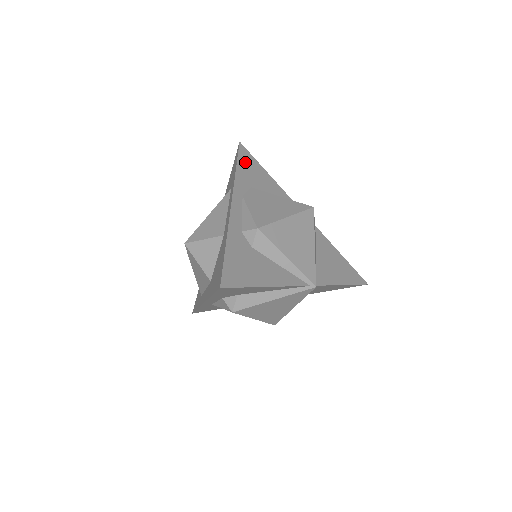
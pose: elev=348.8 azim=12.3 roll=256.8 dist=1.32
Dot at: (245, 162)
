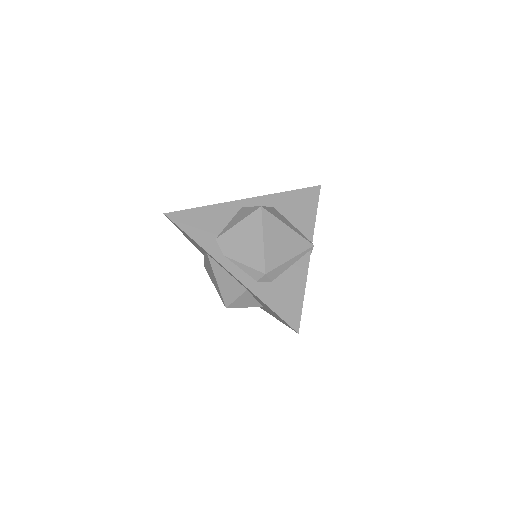
Dot at: (188, 225)
